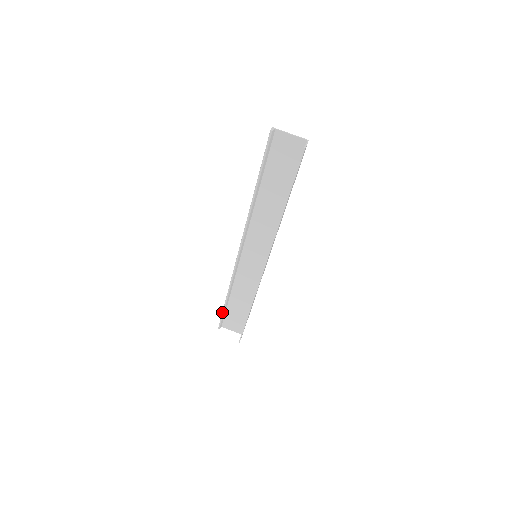
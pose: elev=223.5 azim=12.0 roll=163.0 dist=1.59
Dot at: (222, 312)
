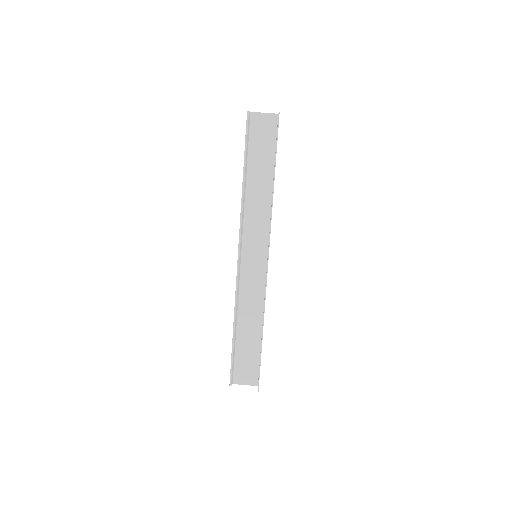
Dot at: (231, 354)
